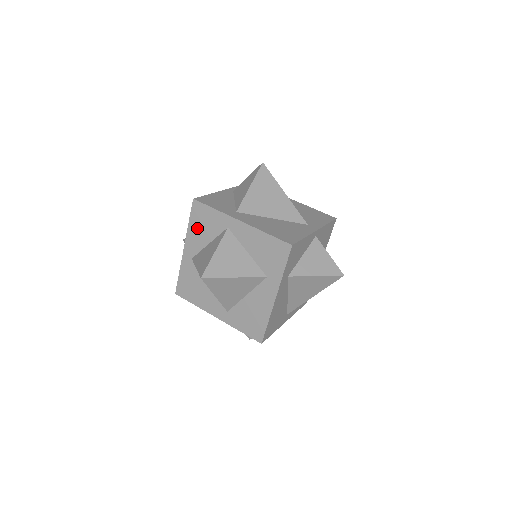
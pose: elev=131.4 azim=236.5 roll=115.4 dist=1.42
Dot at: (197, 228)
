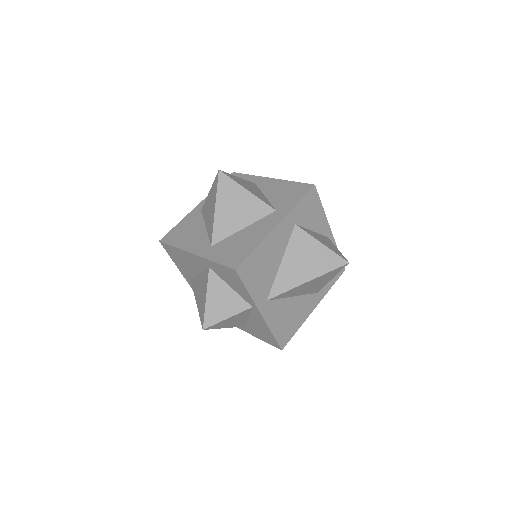
Dot at: occluded
